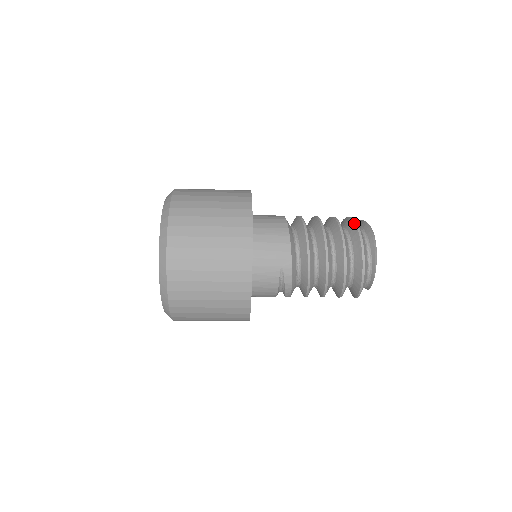
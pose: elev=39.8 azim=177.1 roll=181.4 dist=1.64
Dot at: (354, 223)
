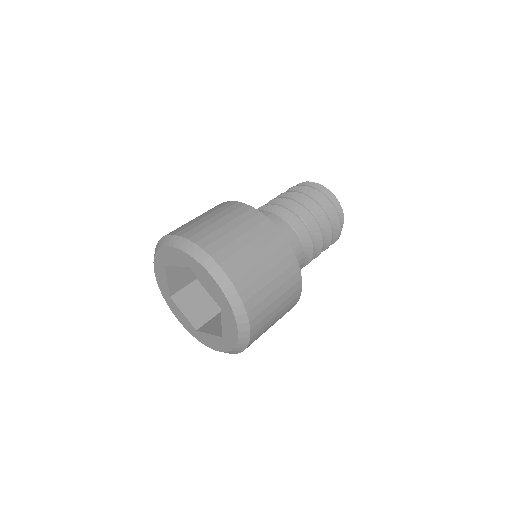
Dot at: (333, 207)
